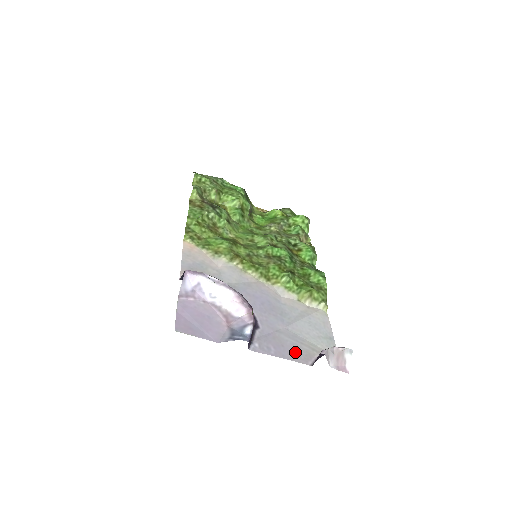
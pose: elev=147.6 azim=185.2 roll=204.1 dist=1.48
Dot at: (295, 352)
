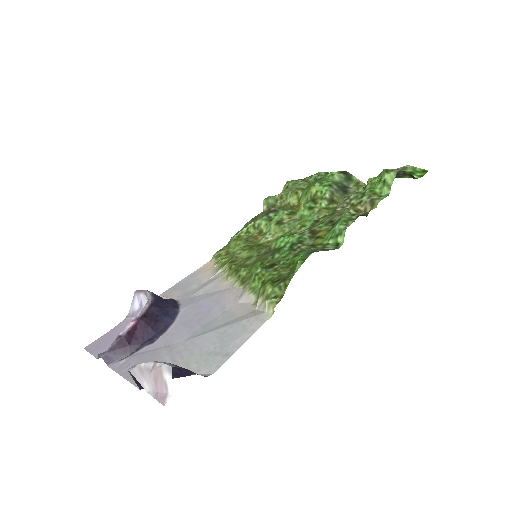
Dot at: occluded
